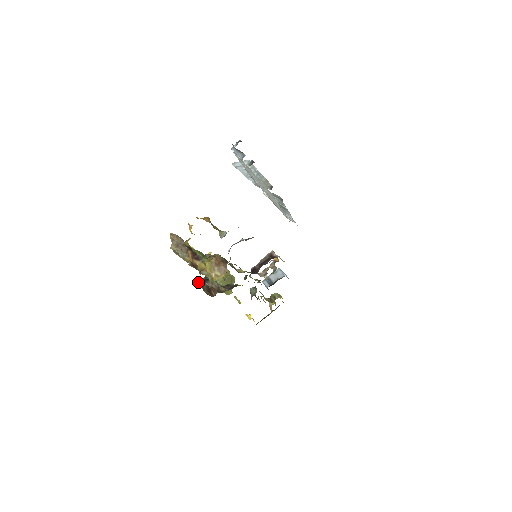
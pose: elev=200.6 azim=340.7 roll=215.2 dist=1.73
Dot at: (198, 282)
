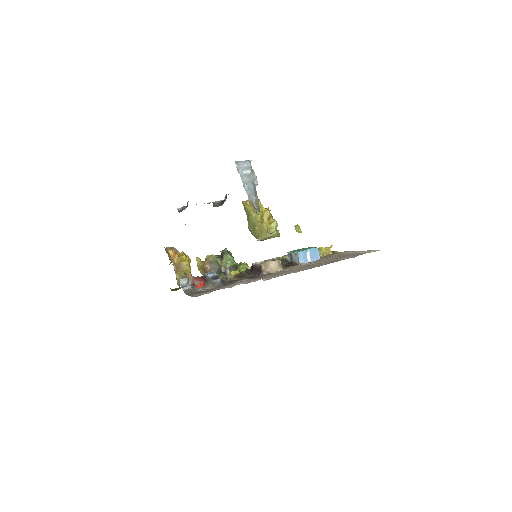
Dot at: occluded
